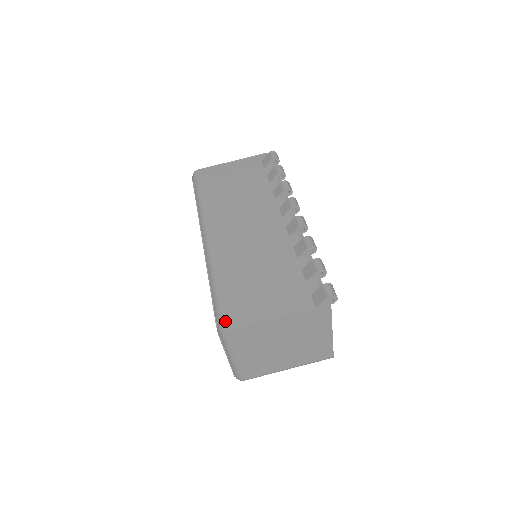
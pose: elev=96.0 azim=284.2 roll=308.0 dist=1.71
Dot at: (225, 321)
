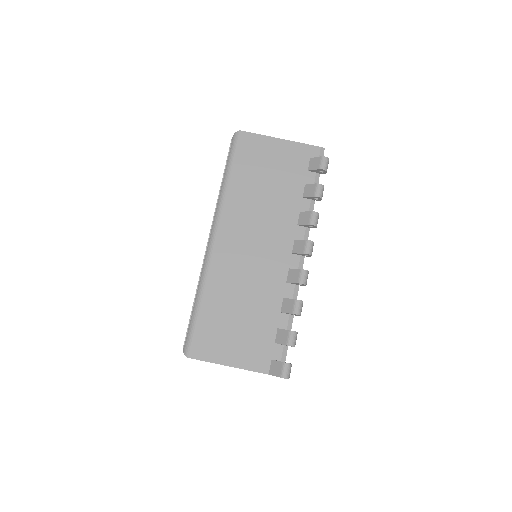
Dot at: (192, 348)
